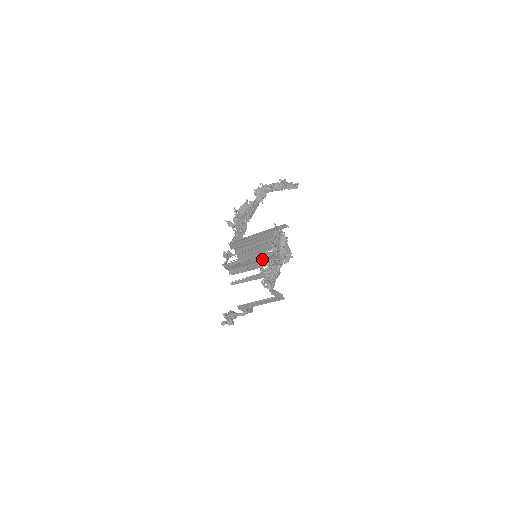
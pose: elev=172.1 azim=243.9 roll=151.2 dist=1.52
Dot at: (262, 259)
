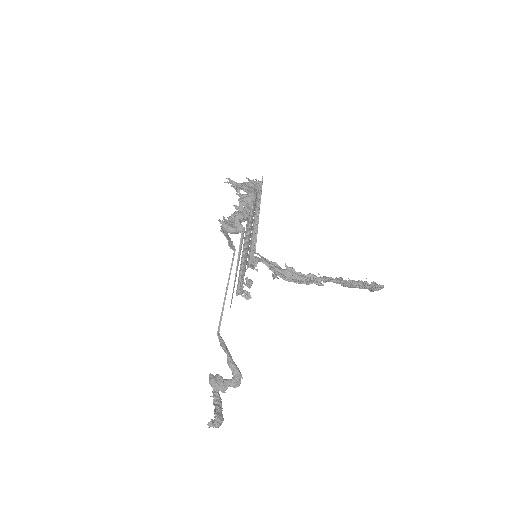
Dot at: occluded
